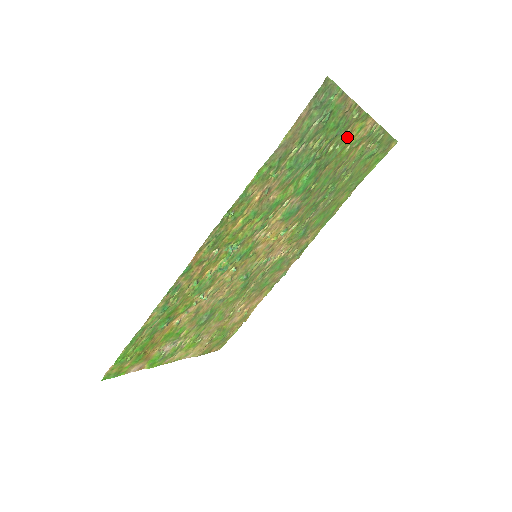
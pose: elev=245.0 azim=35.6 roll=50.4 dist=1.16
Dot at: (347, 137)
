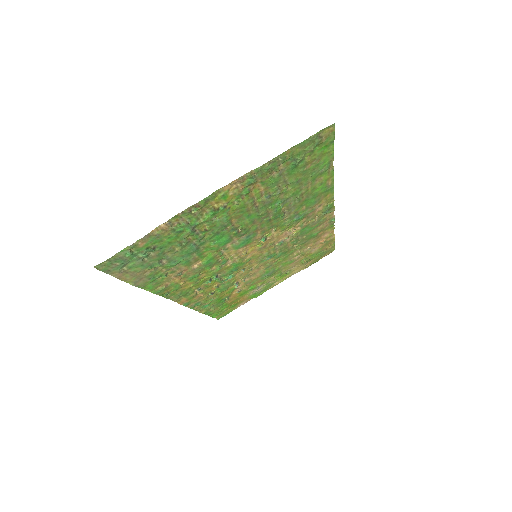
Dot at: (214, 212)
